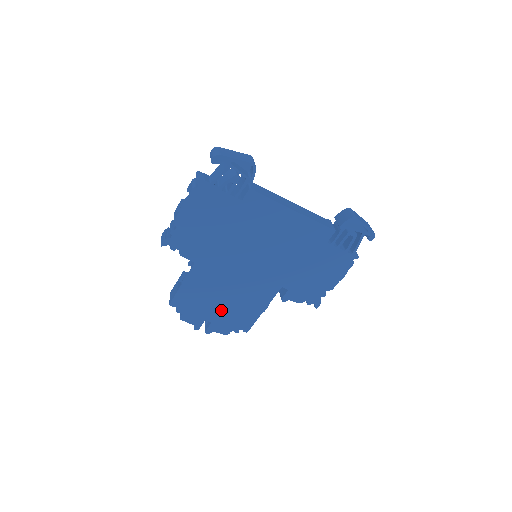
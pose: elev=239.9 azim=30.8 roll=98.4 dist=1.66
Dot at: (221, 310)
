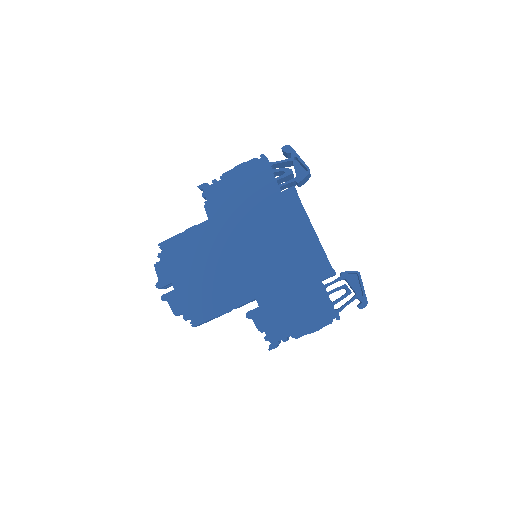
Dot at: (191, 283)
